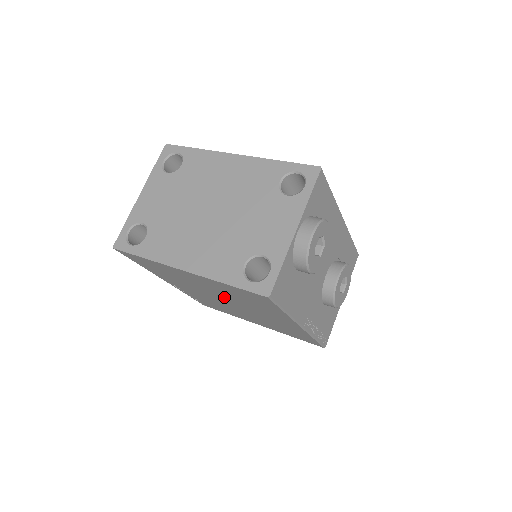
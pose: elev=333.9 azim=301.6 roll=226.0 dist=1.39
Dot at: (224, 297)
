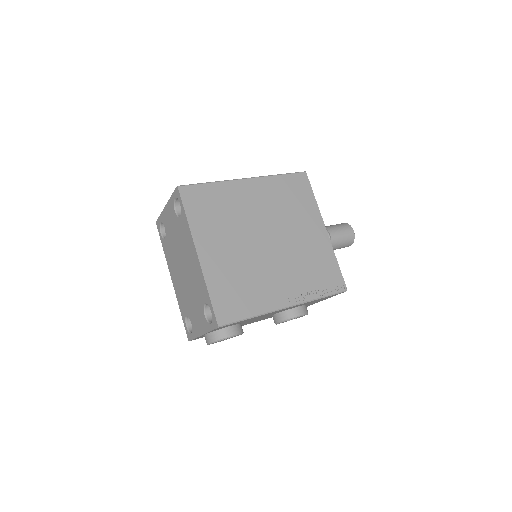
Dot at: occluded
